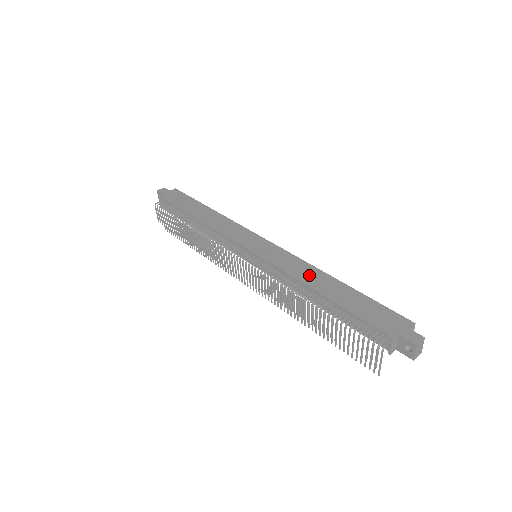
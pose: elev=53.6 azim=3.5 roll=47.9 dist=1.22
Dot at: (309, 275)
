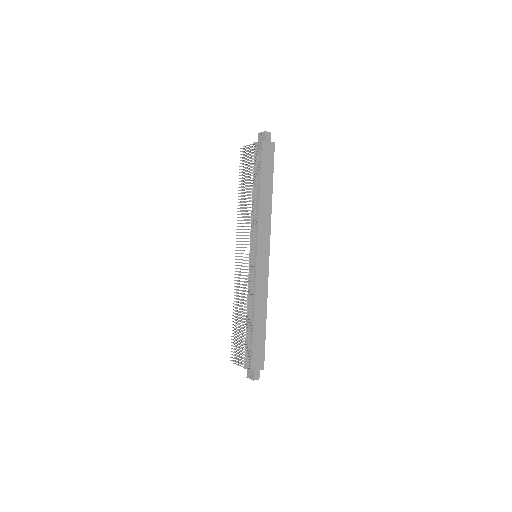
Dot at: (261, 303)
